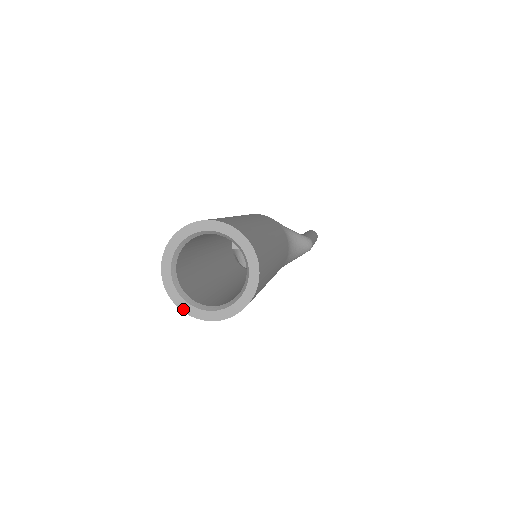
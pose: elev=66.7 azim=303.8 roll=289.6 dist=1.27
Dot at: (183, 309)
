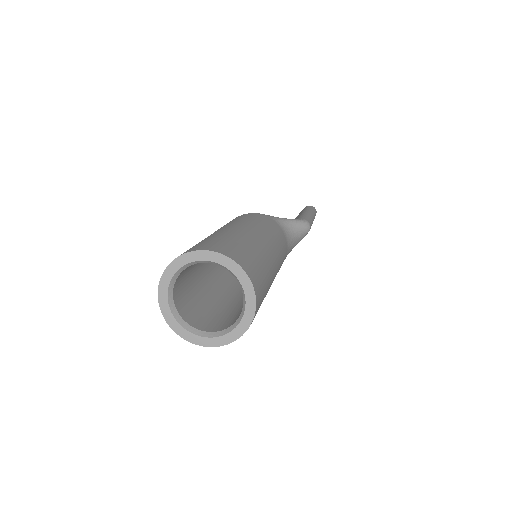
Dot at: (192, 341)
